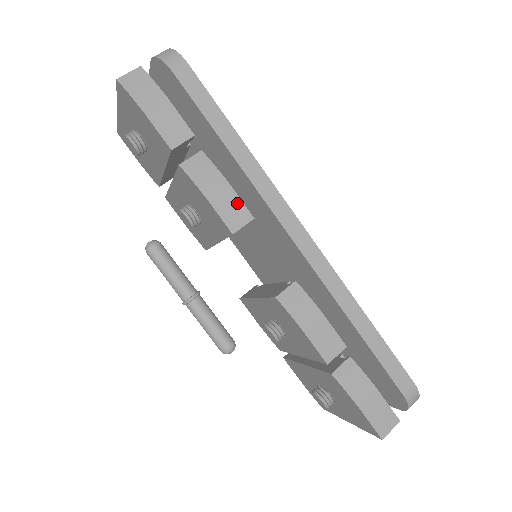
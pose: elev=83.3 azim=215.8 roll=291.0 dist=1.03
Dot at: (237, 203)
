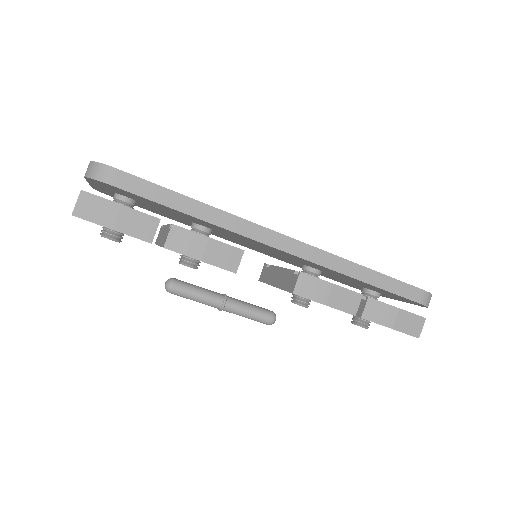
Dot at: (225, 248)
